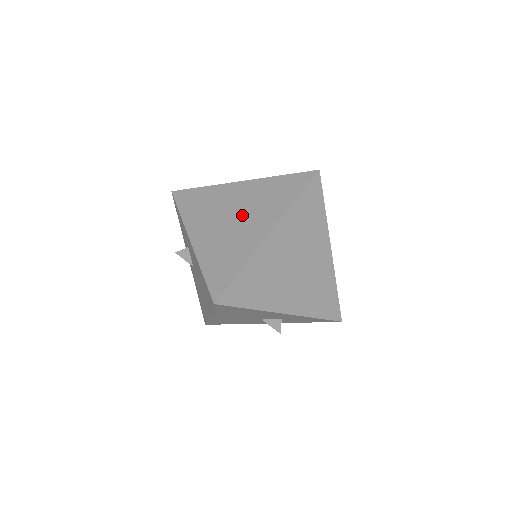
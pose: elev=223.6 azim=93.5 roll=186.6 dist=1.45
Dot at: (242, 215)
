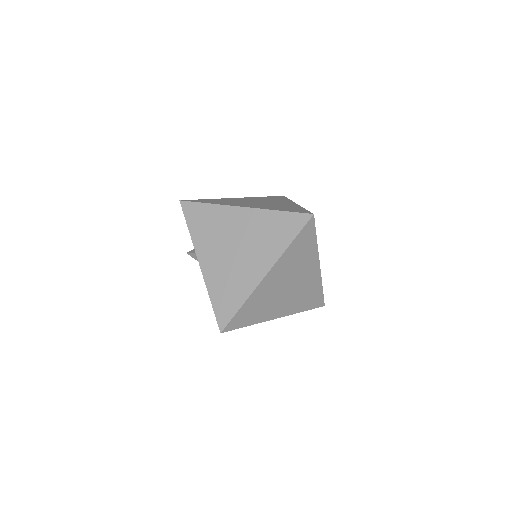
Dot at: (243, 249)
